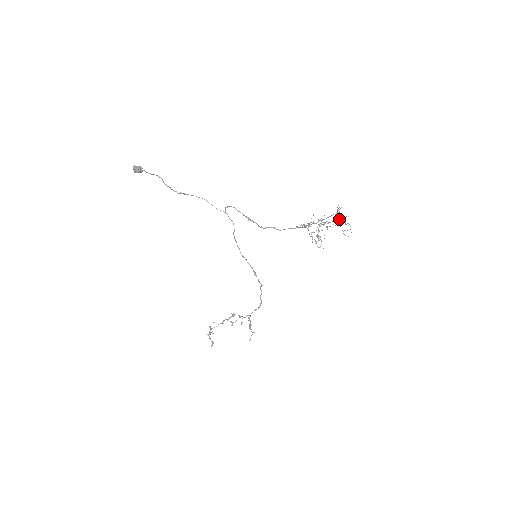
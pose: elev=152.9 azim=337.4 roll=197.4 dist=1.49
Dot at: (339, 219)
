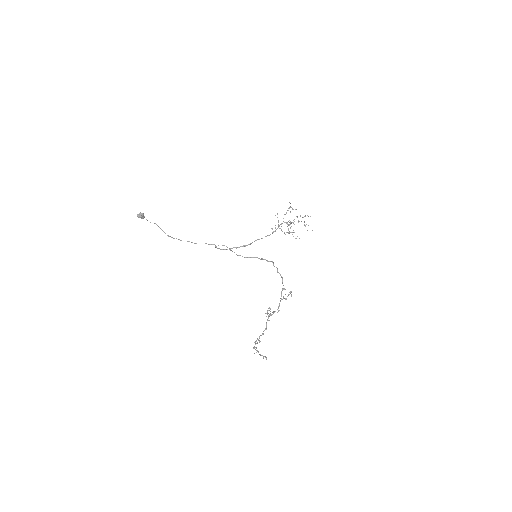
Dot at: occluded
